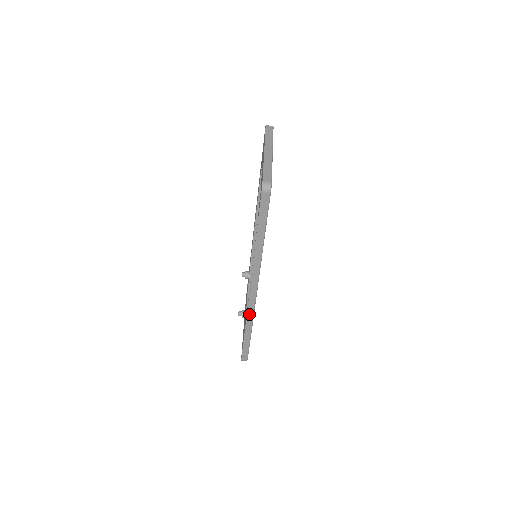
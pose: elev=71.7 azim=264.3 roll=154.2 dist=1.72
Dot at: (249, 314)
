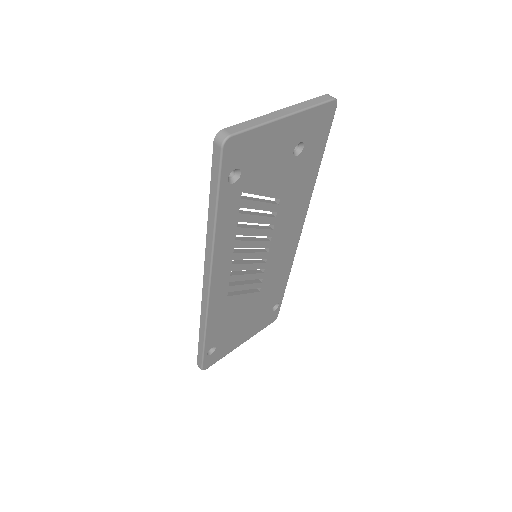
Dot at: (203, 311)
